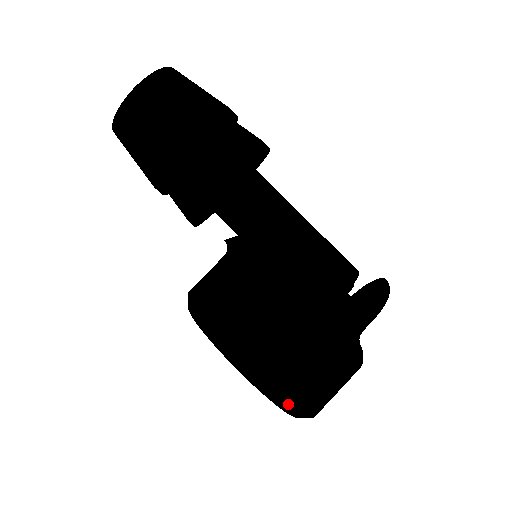
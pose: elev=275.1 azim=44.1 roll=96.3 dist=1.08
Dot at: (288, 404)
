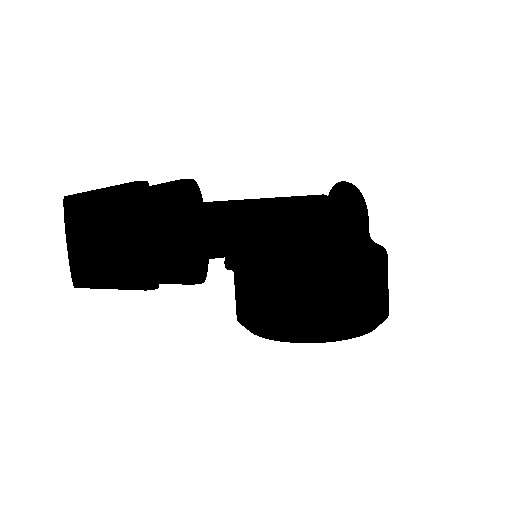
Dot at: (378, 325)
